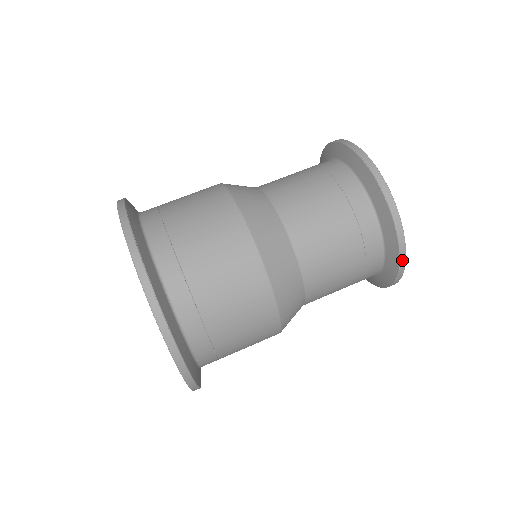
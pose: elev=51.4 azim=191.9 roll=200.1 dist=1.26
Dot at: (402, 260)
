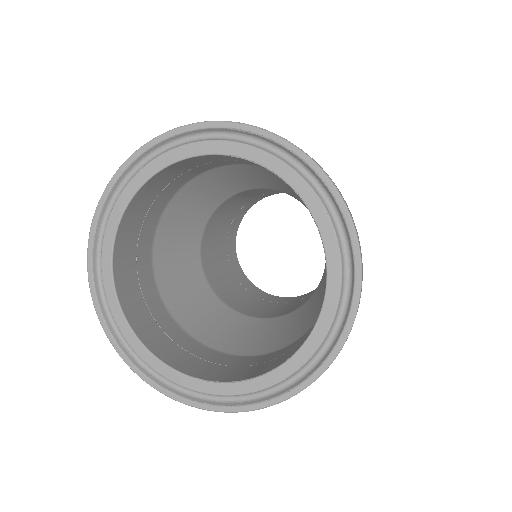
Dot at: occluded
